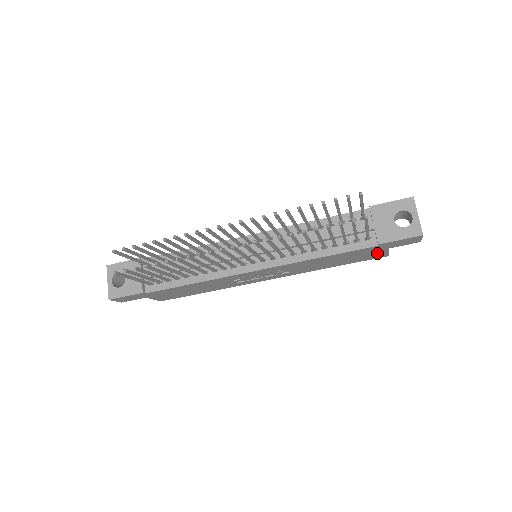
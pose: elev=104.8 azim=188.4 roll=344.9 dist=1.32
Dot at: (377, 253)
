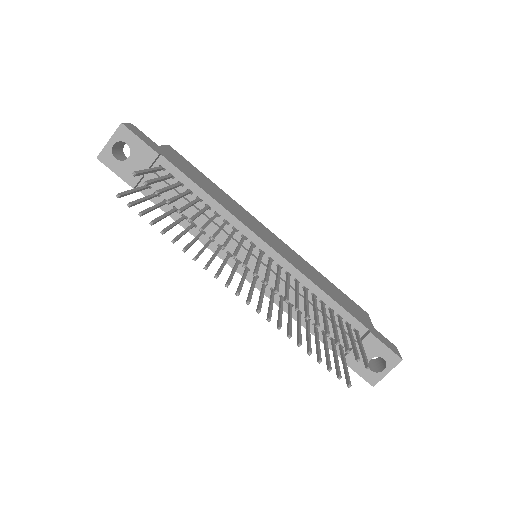
Dot at: occluded
